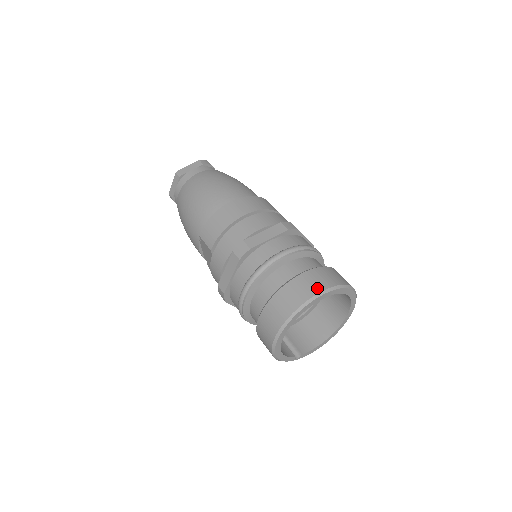
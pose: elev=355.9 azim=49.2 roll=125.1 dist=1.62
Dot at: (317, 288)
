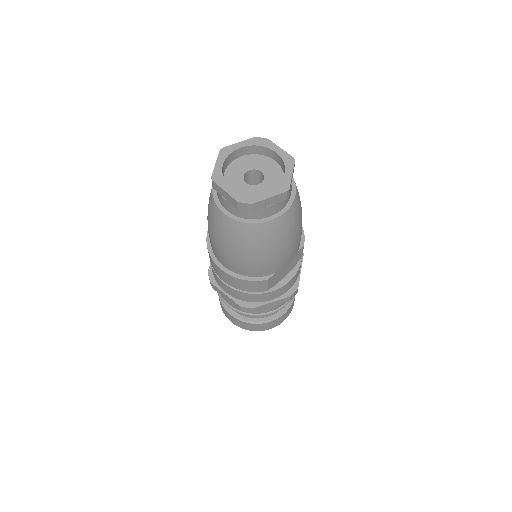
Dot at: (233, 322)
